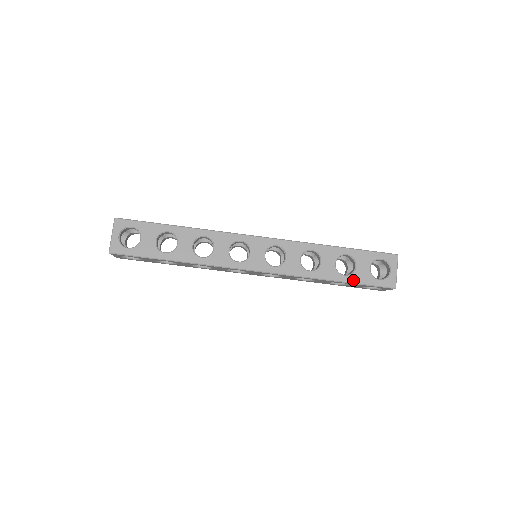
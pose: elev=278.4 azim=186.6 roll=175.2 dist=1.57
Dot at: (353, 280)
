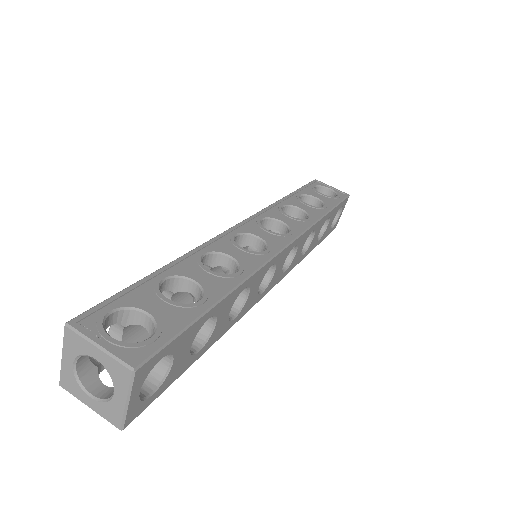
Dot at: (321, 240)
